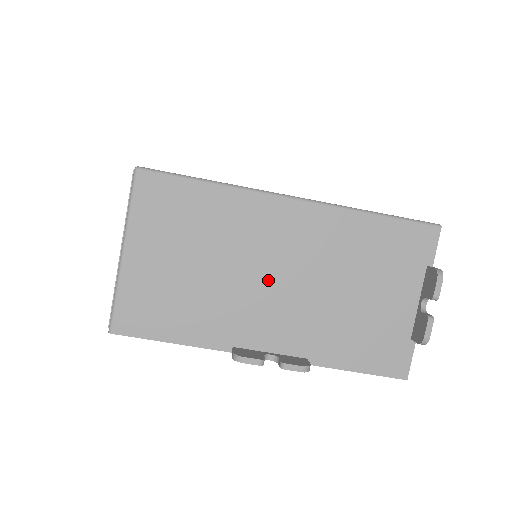
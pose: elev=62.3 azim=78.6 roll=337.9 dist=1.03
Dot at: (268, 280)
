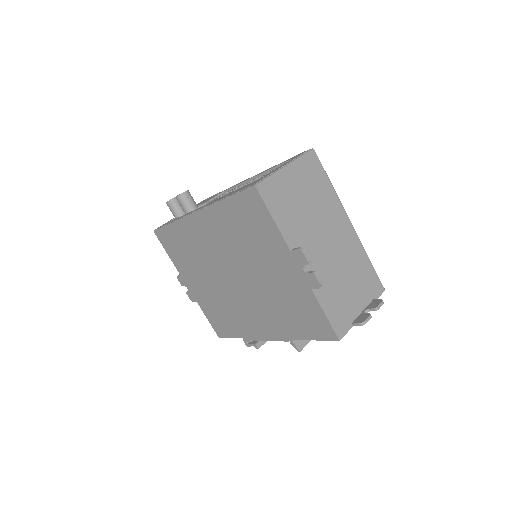
Dot at: (323, 239)
